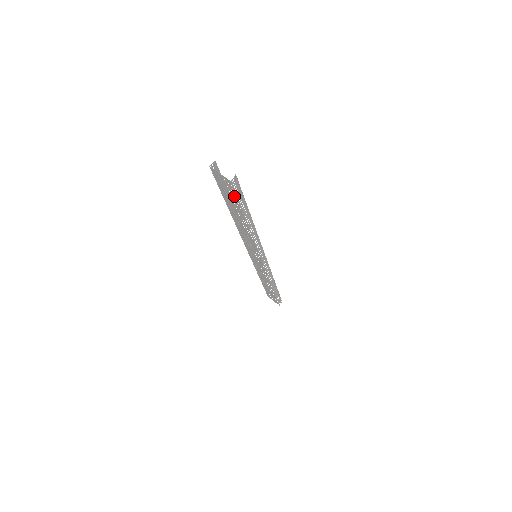
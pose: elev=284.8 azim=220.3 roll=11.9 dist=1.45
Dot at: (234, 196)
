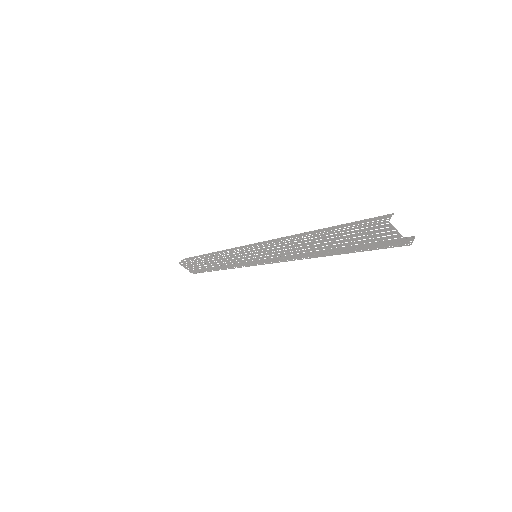
Dot at: (376, 246)
